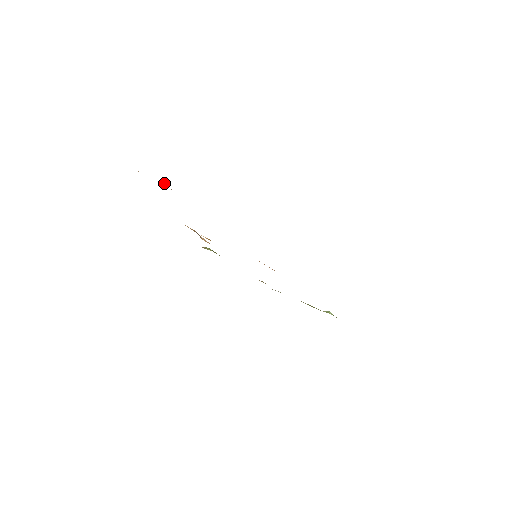
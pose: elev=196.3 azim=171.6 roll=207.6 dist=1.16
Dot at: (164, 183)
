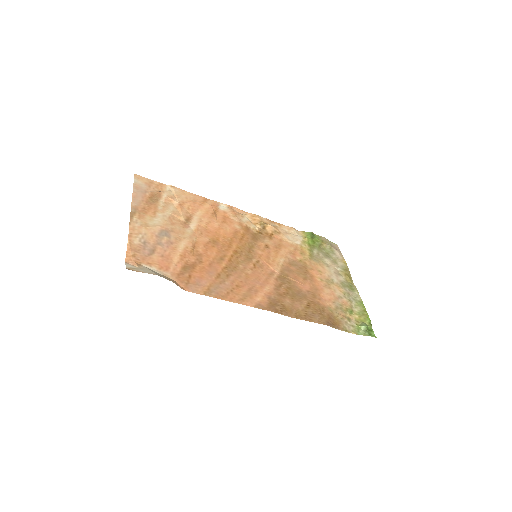
Dot at: (171, 199)
